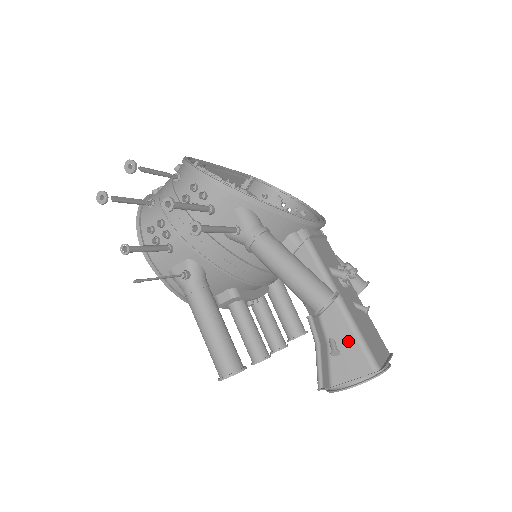
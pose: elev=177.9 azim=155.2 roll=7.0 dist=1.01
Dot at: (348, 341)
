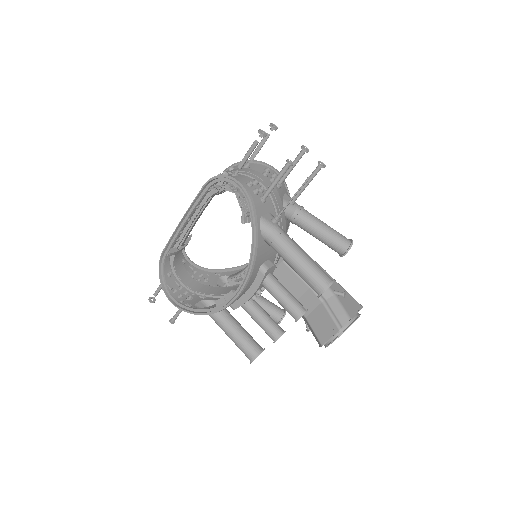
Dot at: (342, 291)
